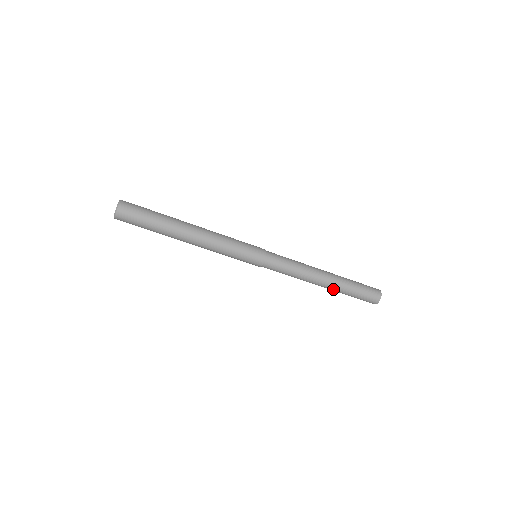
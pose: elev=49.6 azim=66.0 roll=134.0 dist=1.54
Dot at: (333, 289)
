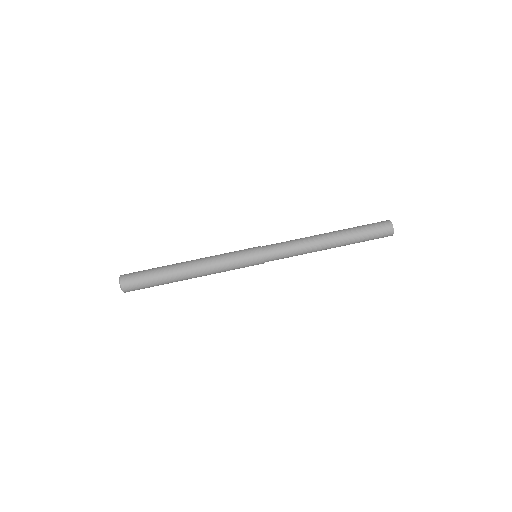
Dot at: (340, 233)
